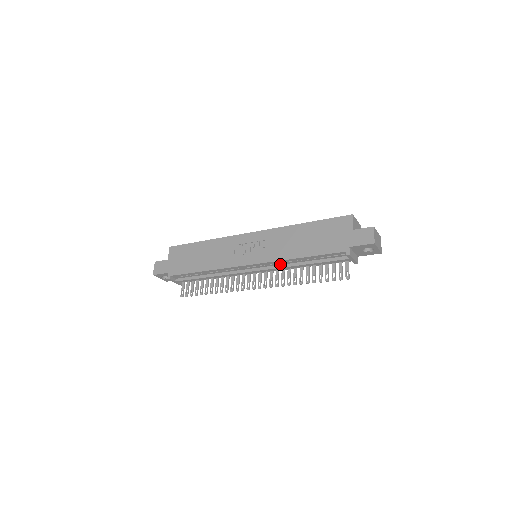
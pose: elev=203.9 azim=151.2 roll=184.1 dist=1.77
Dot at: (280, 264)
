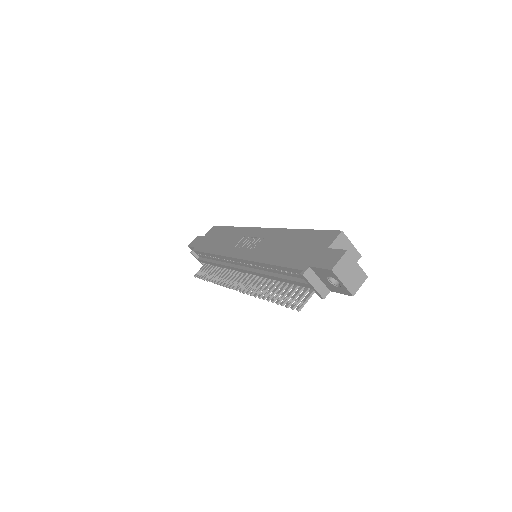
Dot at: (259, 268)
